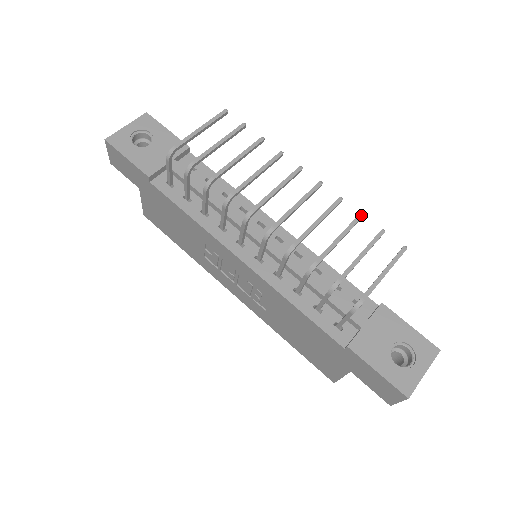
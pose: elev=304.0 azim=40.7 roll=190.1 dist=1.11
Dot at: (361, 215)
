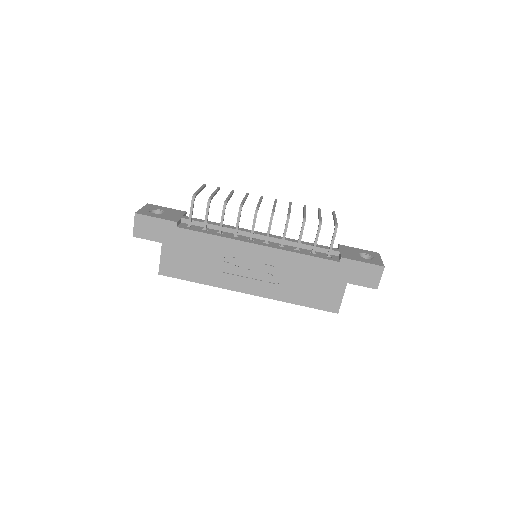
Dot at: (305, 205)
